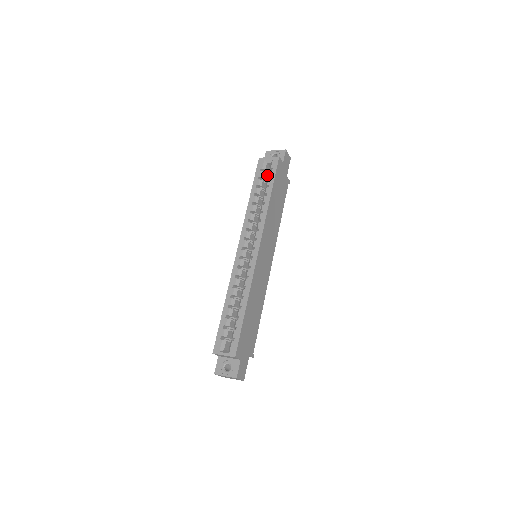
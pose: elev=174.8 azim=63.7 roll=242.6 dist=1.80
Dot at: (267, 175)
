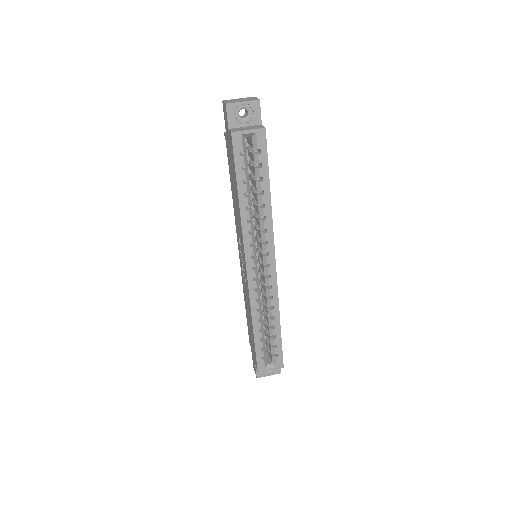
Dot at: occluded
